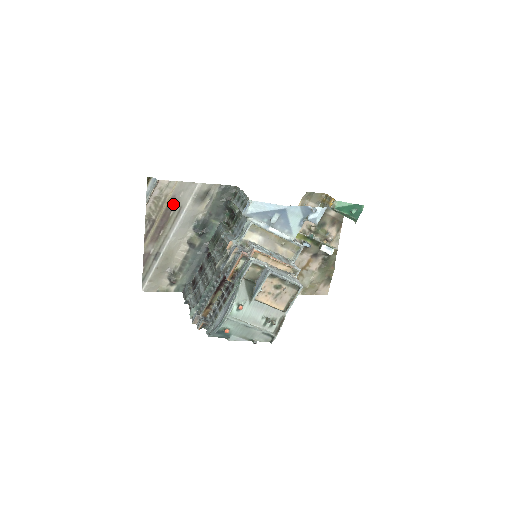
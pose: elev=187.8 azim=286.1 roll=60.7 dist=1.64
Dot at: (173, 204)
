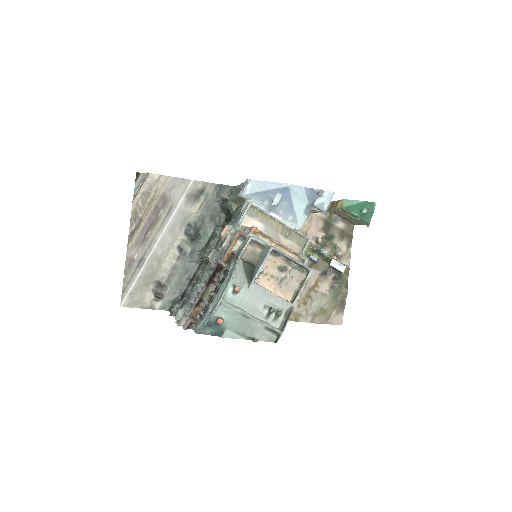
Dot at: (163, 202)
